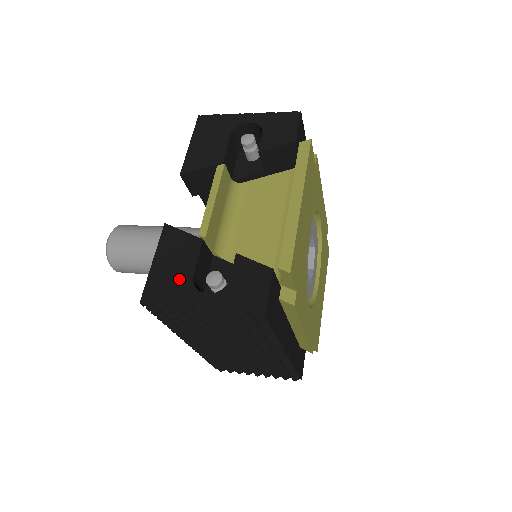
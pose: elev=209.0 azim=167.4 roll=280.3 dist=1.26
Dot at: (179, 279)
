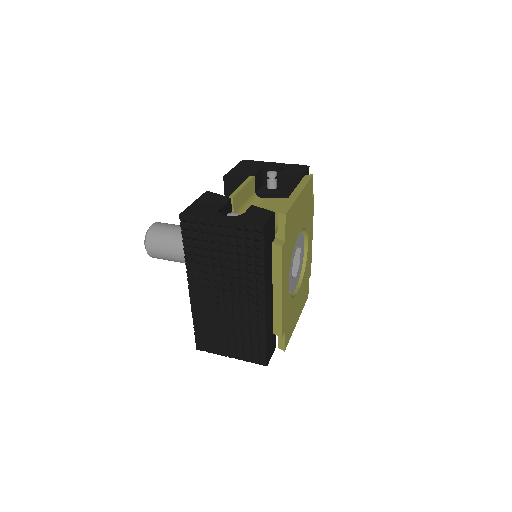
Dot at: (210, 209)
